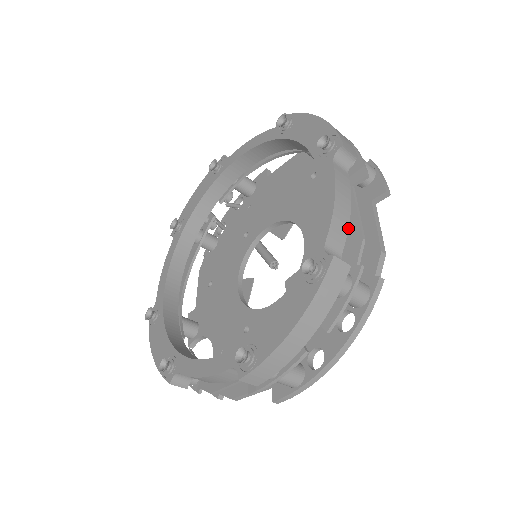
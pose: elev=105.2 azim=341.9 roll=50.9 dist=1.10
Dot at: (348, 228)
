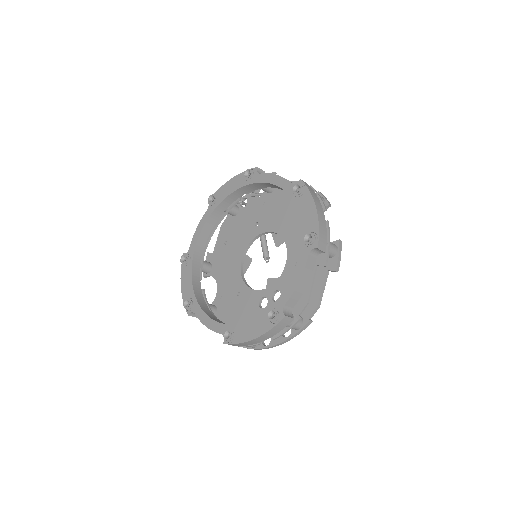
Dot at: occluded
